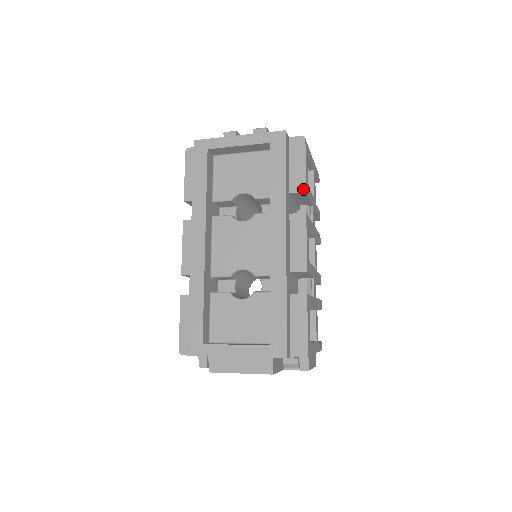
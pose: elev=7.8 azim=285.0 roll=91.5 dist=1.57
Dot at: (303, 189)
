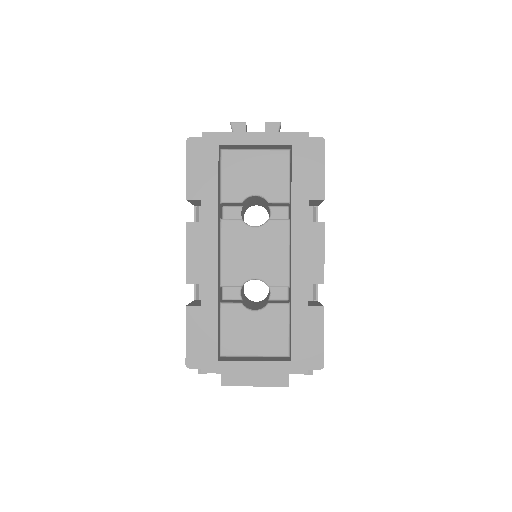
Dot at: (322, 196)
